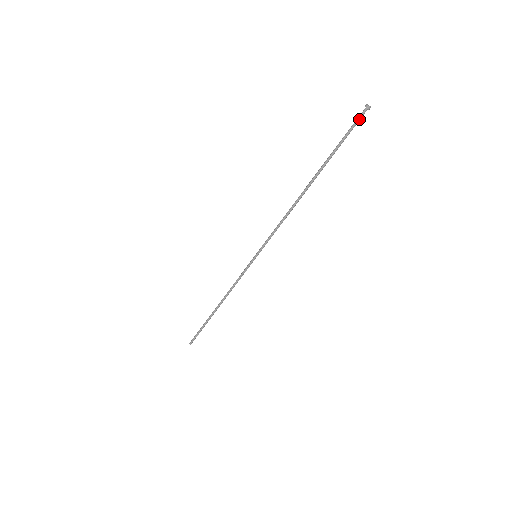
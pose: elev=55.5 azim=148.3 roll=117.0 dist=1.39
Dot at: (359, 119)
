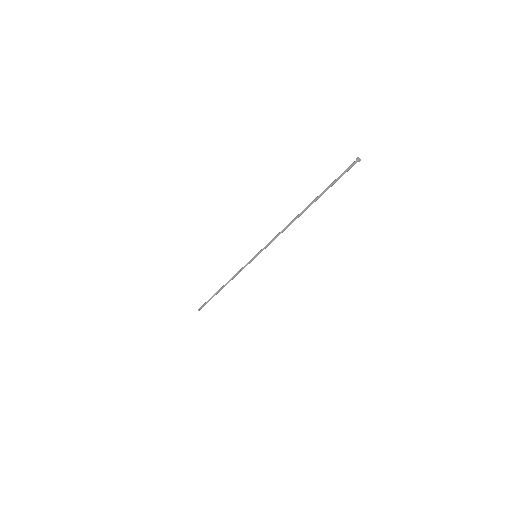
Dot at: (350, 168)
